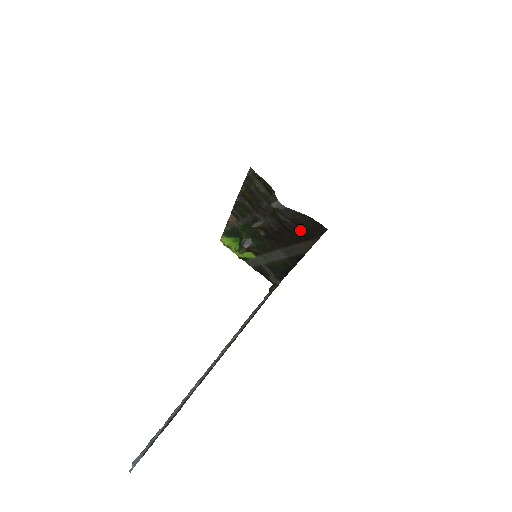
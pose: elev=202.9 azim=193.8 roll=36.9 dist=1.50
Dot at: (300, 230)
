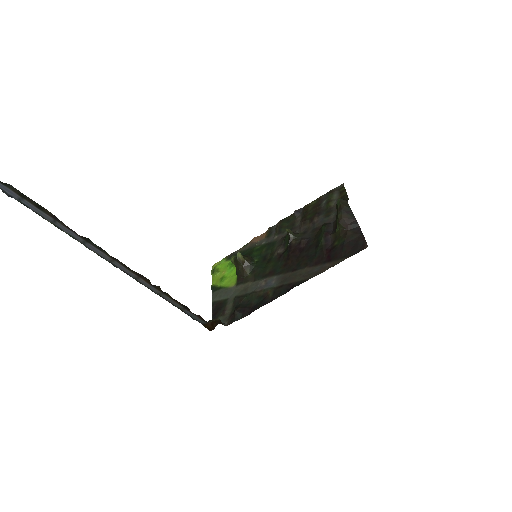
Dot at: (332, 248)
